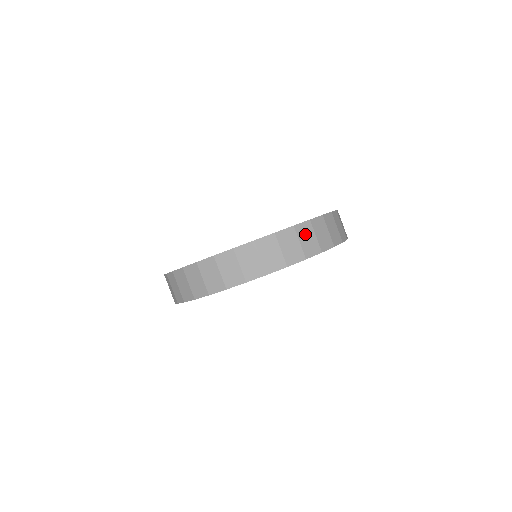
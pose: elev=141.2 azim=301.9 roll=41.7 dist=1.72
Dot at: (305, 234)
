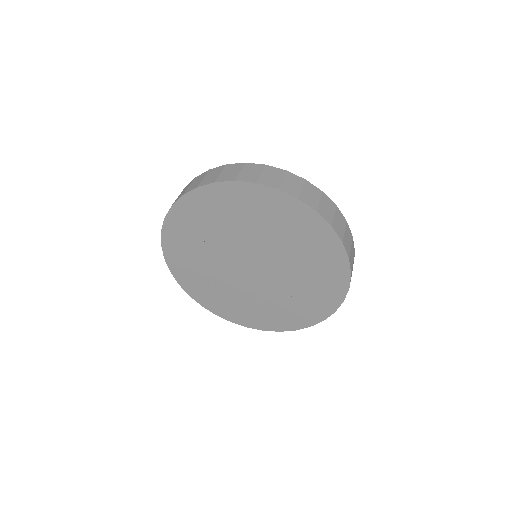
Dot at: (272, 173)
